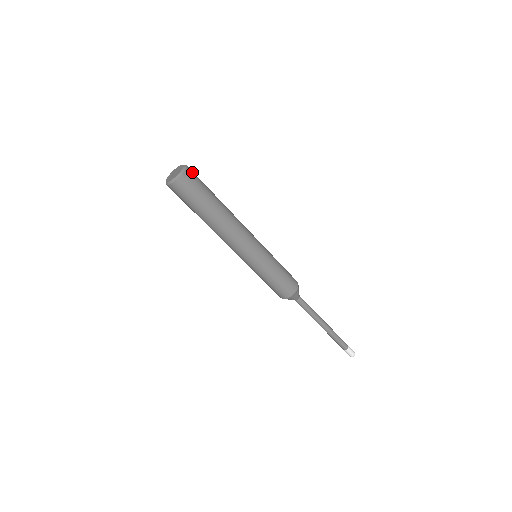
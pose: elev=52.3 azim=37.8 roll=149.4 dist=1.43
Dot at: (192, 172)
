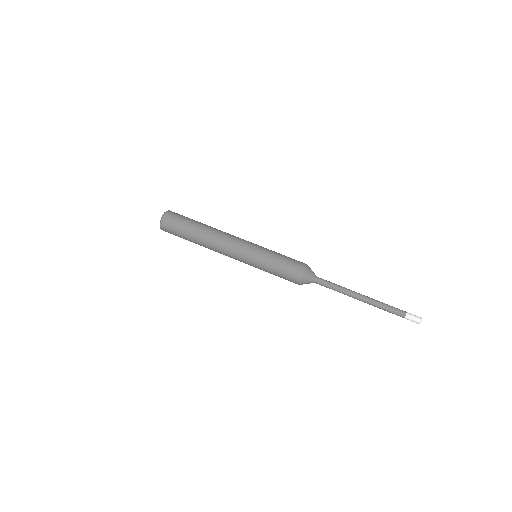
Dot at: occluded
